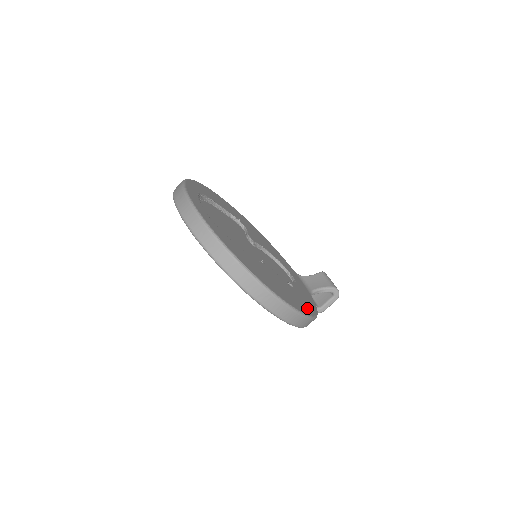
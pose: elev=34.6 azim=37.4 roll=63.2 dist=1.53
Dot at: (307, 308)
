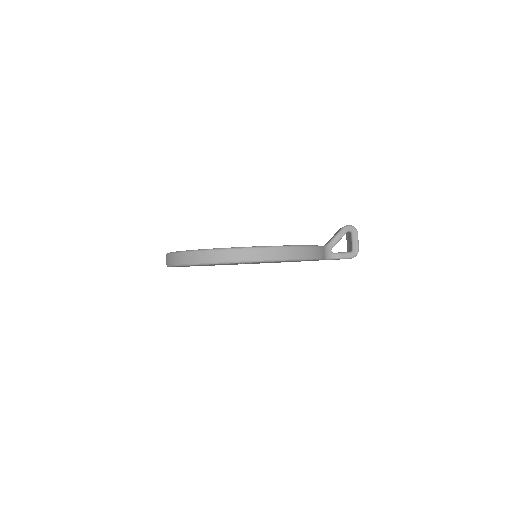
Dot at: occluded
